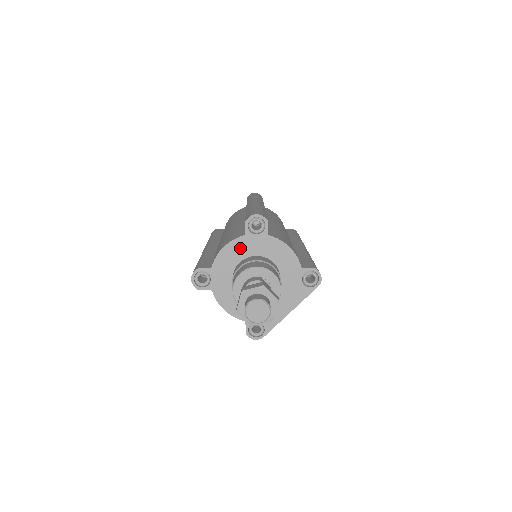
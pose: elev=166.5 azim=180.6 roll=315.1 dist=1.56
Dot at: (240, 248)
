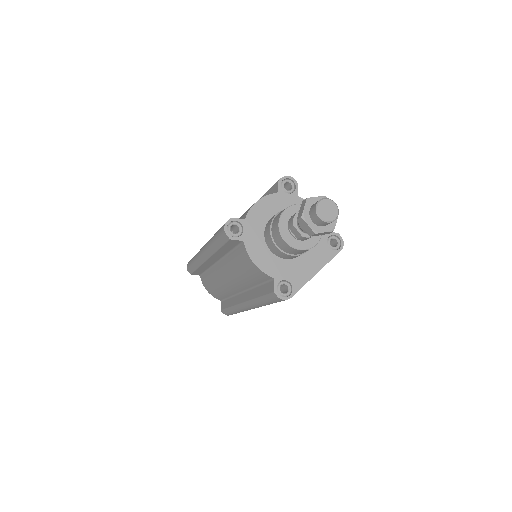
Dot at: (273, 204)
